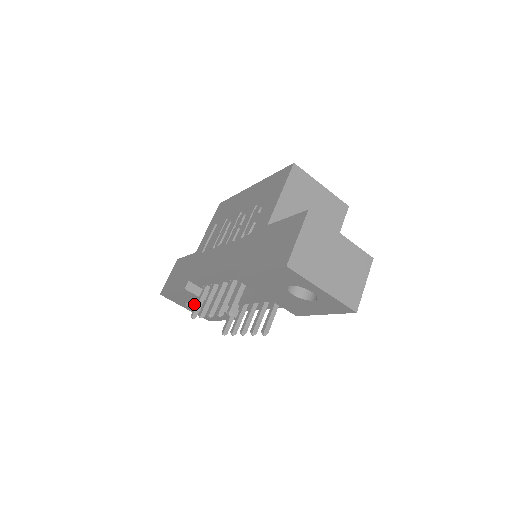
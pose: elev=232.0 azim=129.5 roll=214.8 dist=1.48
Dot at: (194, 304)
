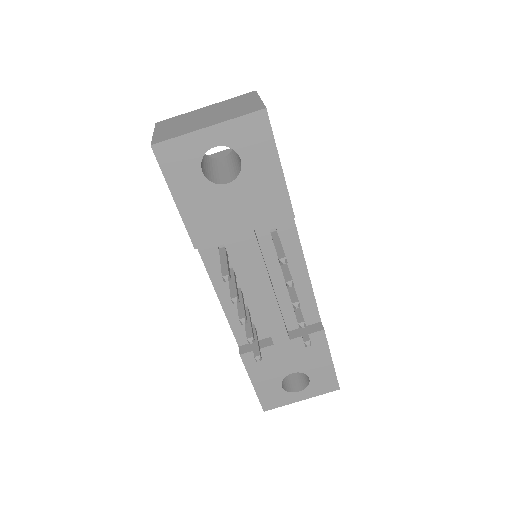
Dot at: (286, 374)
